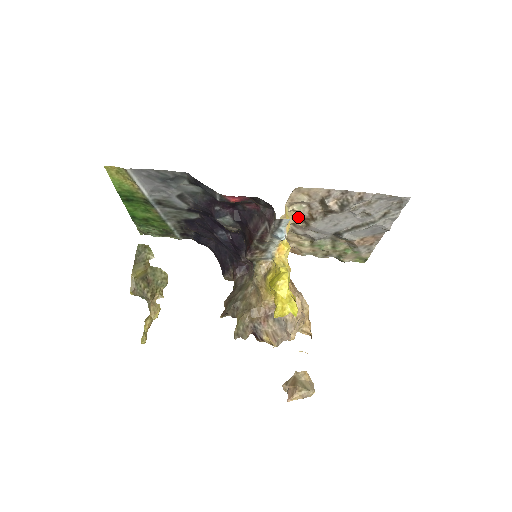
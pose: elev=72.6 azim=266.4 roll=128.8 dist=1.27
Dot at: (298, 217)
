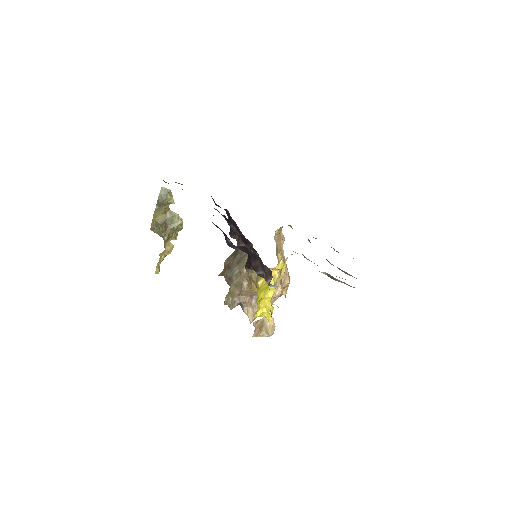
Dot at: (297, 253)
